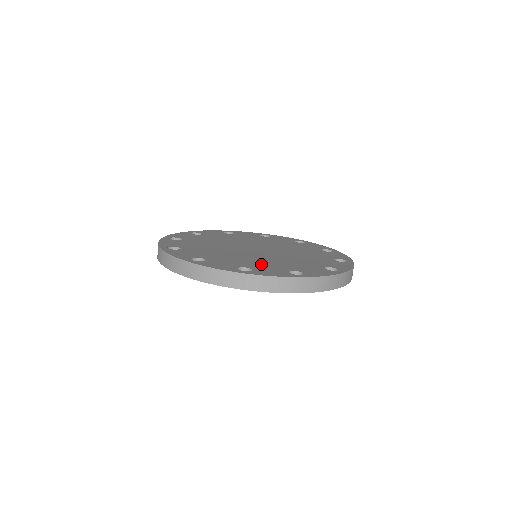
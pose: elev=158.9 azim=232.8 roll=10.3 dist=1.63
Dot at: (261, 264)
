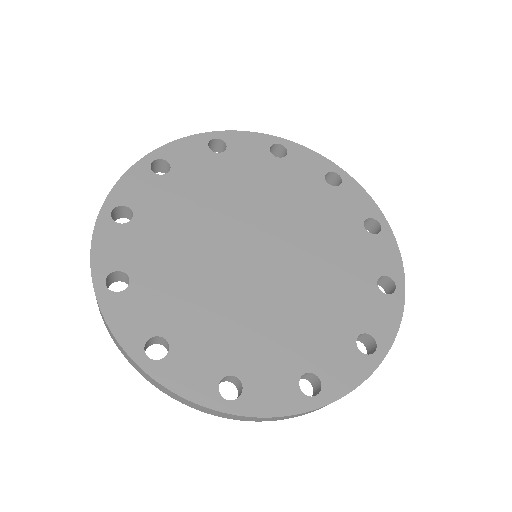
Dot at: (259, 348)
